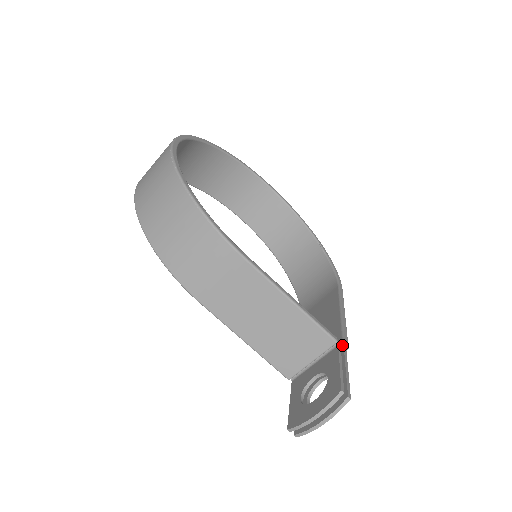
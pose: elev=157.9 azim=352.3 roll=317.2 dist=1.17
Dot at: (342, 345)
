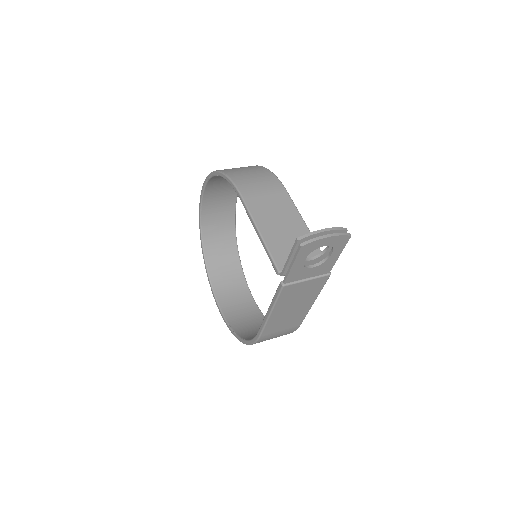
Dot at: occluded
